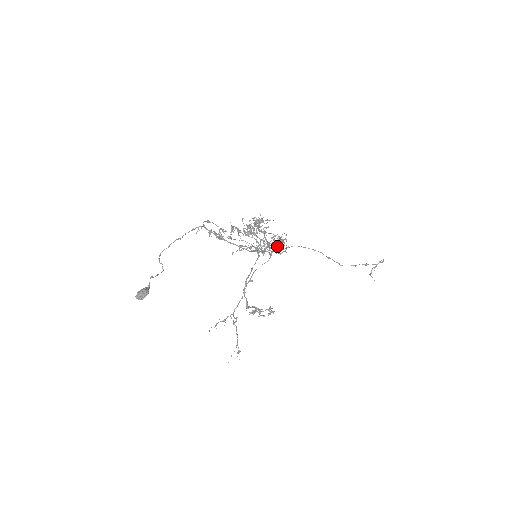
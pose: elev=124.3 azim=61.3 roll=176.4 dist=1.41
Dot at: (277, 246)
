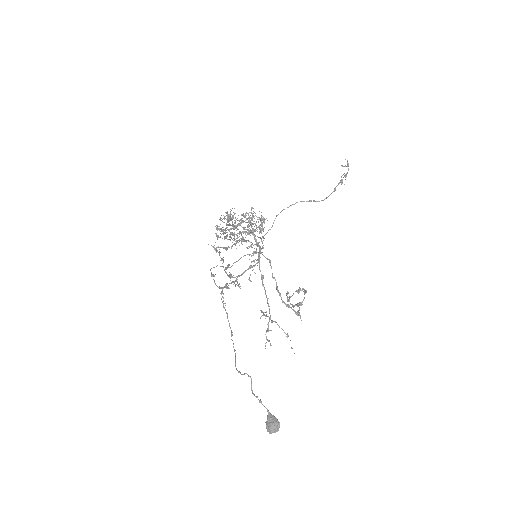
Dot at: occluded
